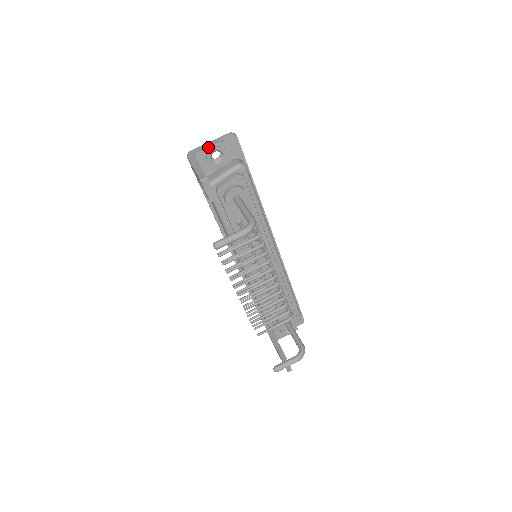
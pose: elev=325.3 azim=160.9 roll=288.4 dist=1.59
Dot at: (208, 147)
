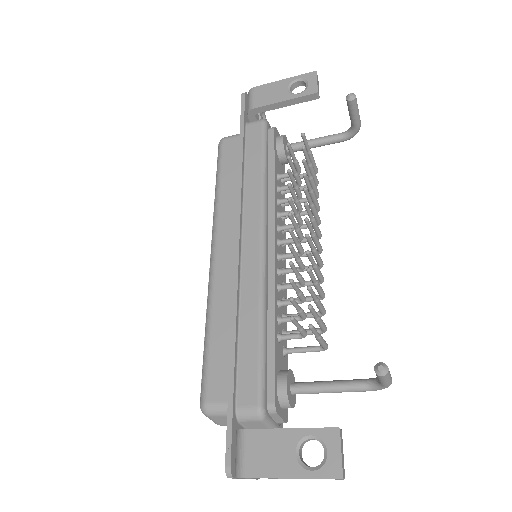
Dot at: occluded
